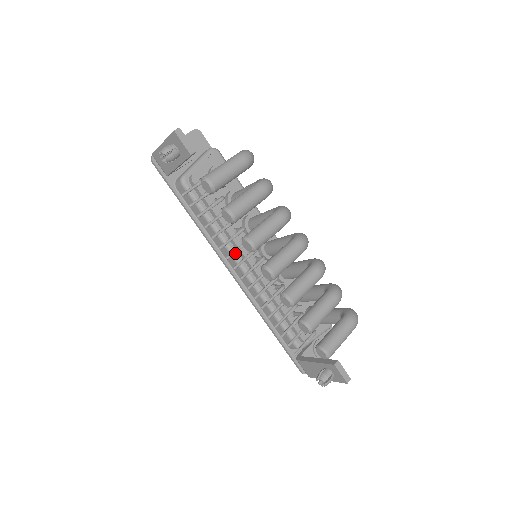
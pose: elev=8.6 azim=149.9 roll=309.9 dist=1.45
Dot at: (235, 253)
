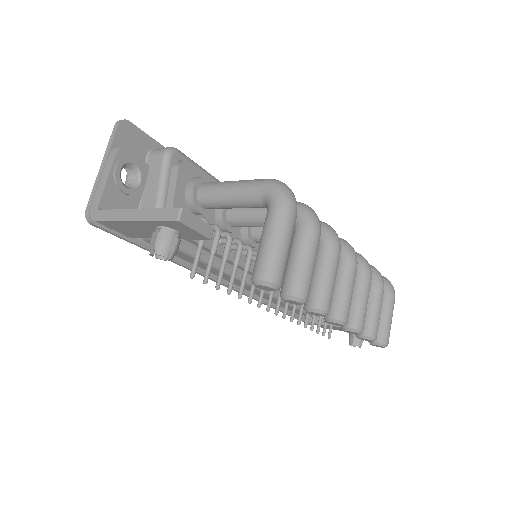
Dot at: occluded
